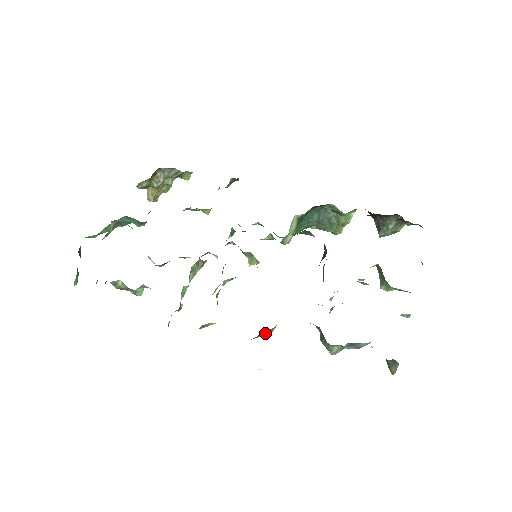
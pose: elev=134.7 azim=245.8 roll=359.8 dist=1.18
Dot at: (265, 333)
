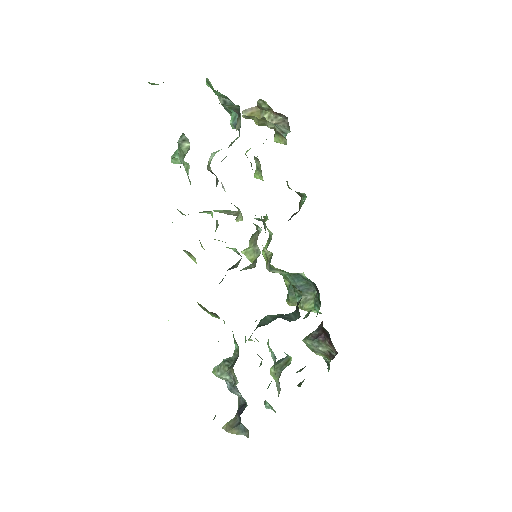
Dot at: (210, 312)
